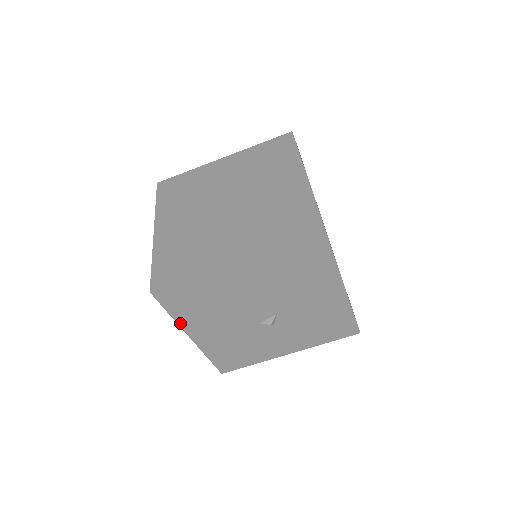
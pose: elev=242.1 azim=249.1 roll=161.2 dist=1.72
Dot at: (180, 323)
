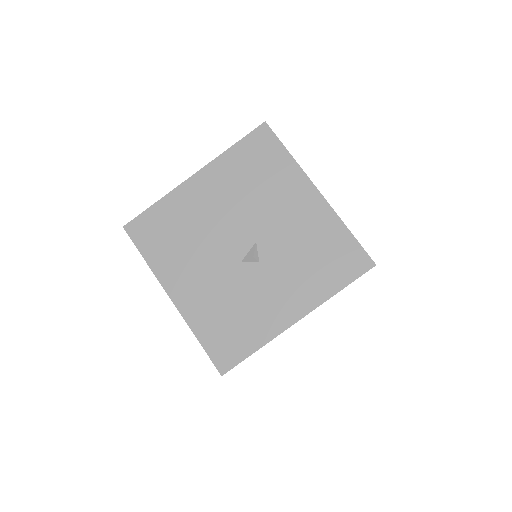
Dot at: (156, 272)
